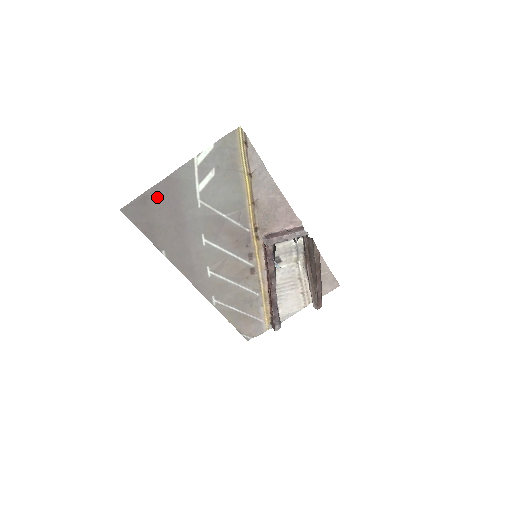
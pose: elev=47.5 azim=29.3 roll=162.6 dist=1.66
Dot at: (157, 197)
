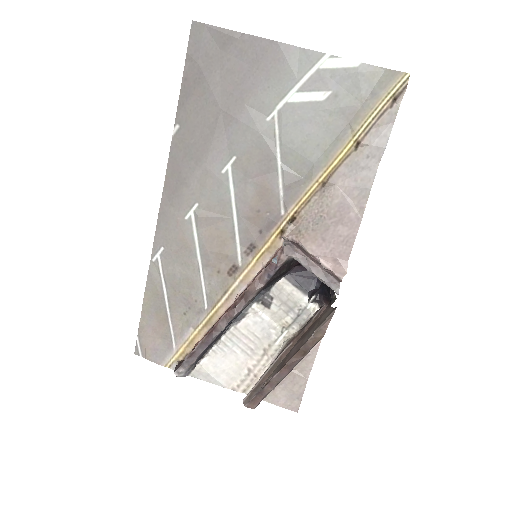
Dot at: (242, 53)
